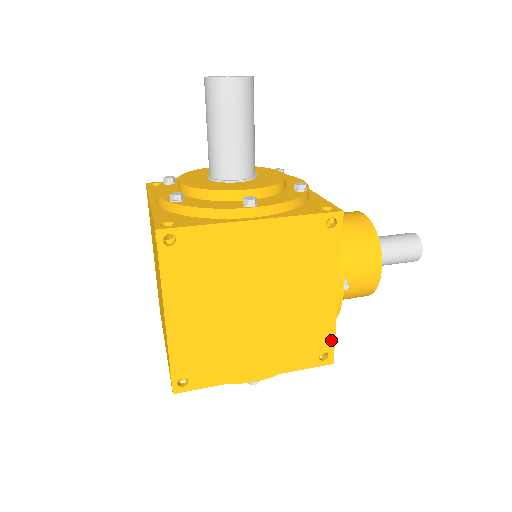
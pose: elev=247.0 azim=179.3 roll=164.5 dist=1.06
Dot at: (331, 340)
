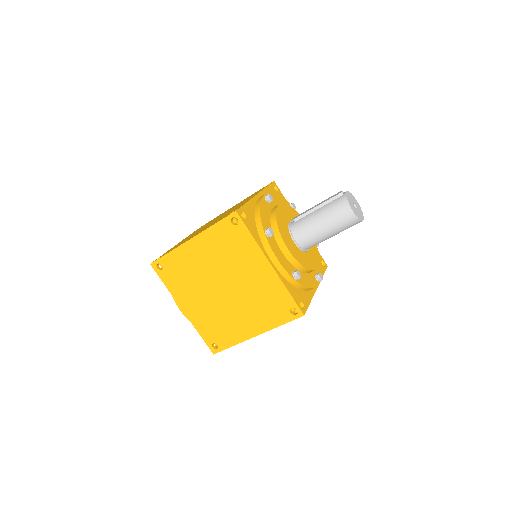
Dot at: occluded
